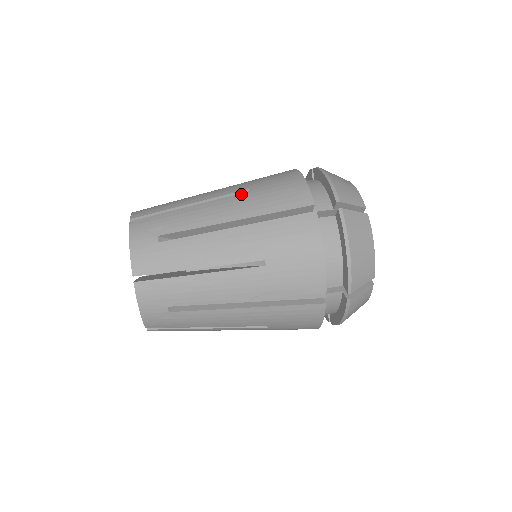
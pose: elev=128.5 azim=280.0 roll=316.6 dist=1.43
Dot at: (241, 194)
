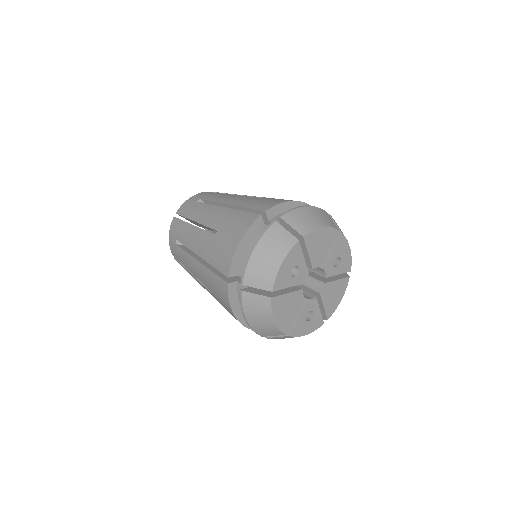
Dot at: occluded
